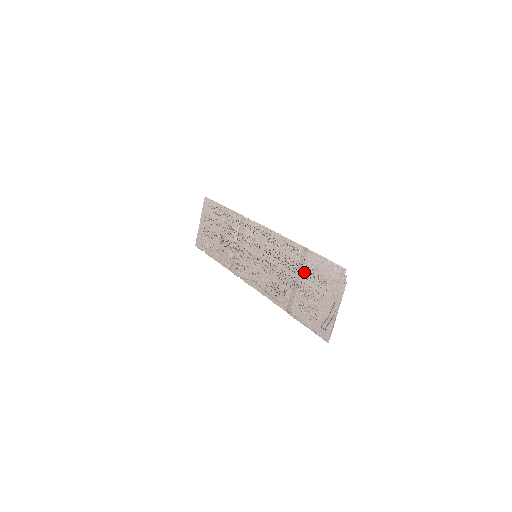
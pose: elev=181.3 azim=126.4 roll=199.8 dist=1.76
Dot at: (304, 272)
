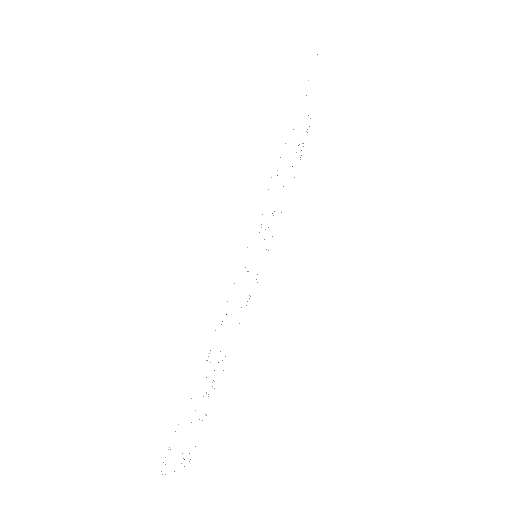
Dot at: occluded
